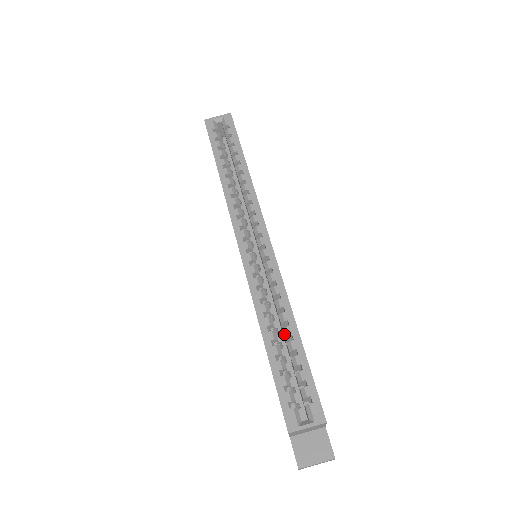
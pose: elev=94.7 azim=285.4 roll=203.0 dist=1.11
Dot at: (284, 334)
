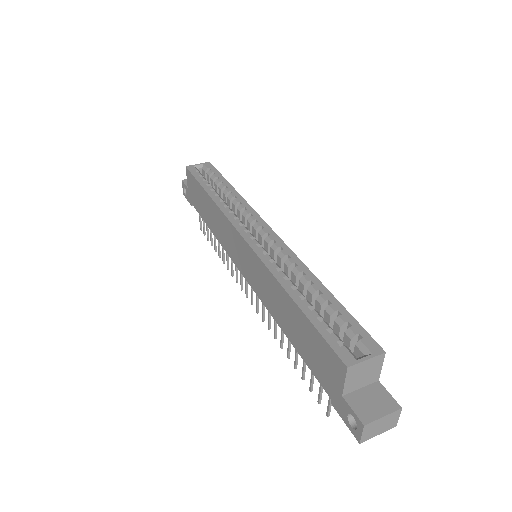
Dot at: (310, 292)
